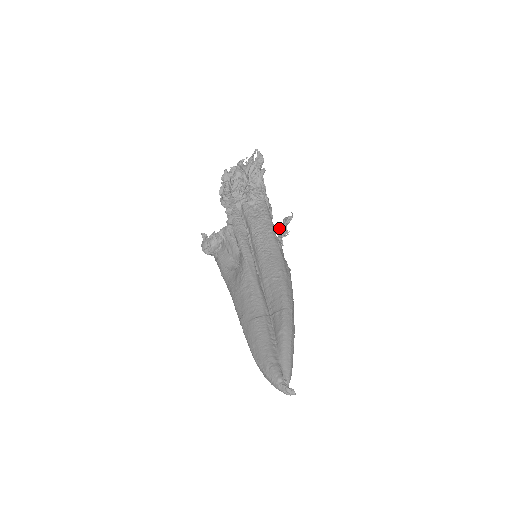
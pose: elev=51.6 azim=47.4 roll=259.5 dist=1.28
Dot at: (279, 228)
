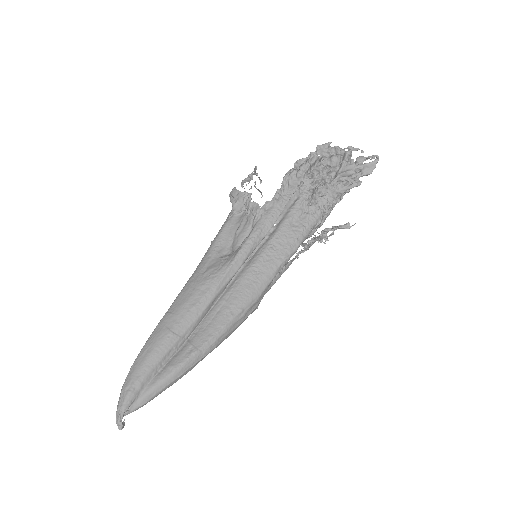
Dot at: (323, 231)
